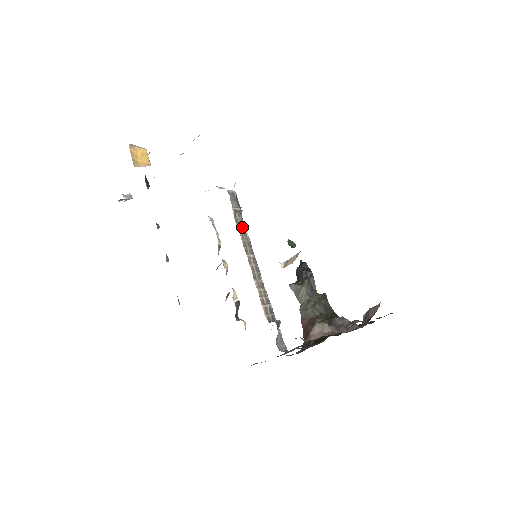
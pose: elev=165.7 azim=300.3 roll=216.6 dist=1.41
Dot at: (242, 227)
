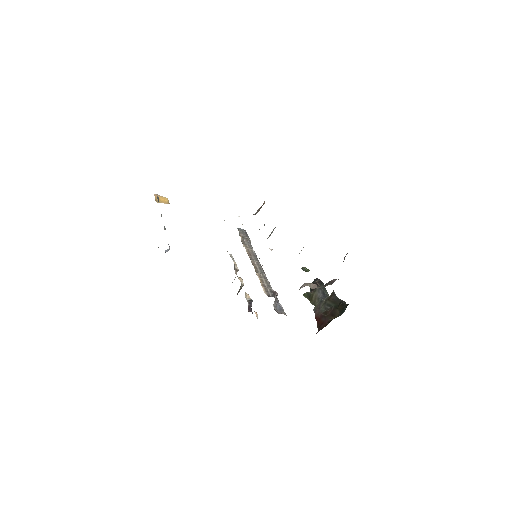
Dot at: (249, 246)
